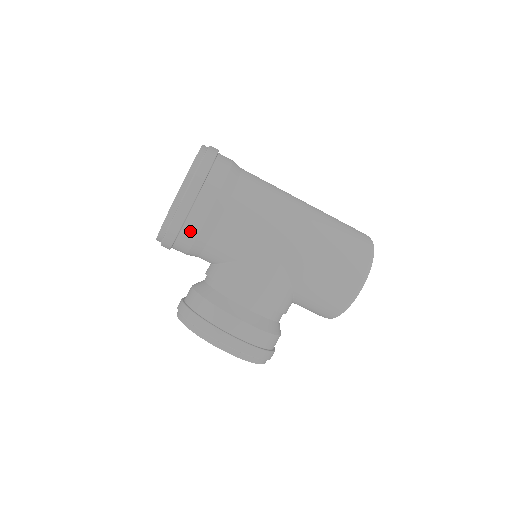
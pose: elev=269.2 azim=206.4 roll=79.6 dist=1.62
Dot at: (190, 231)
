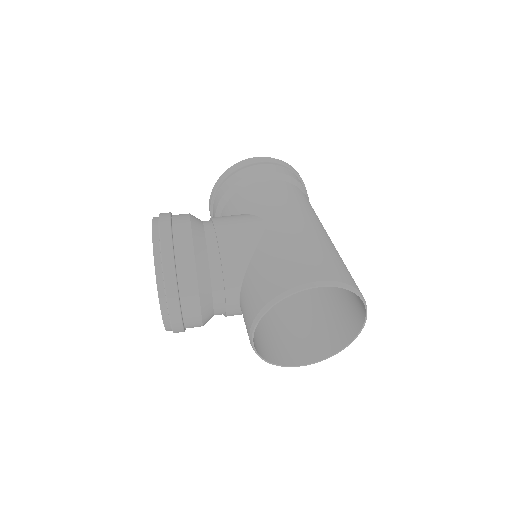
Dot at: (235, 179)
